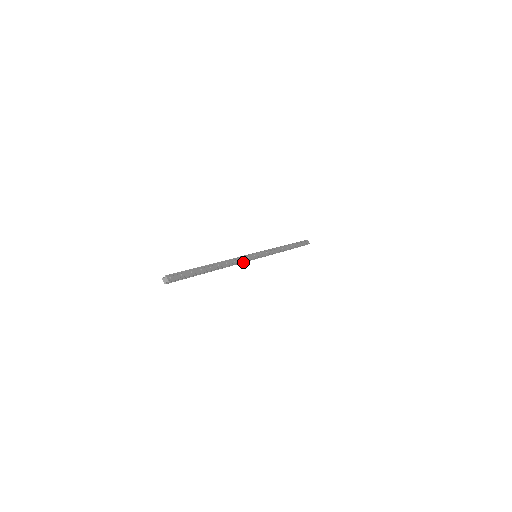
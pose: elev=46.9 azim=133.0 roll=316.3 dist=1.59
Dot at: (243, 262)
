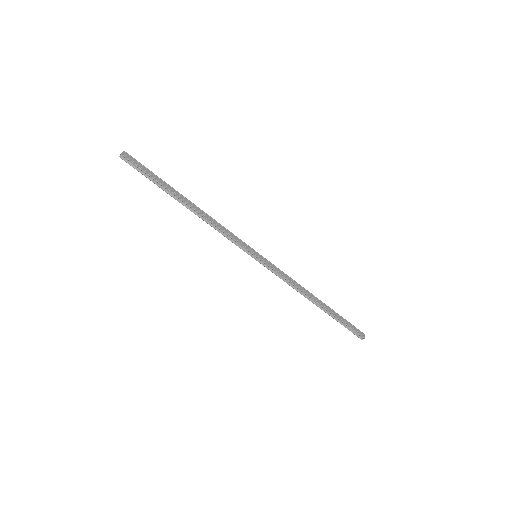
Dot at: (231, 241)
